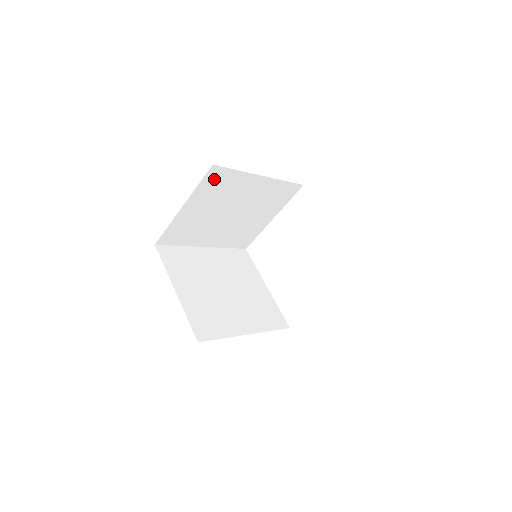
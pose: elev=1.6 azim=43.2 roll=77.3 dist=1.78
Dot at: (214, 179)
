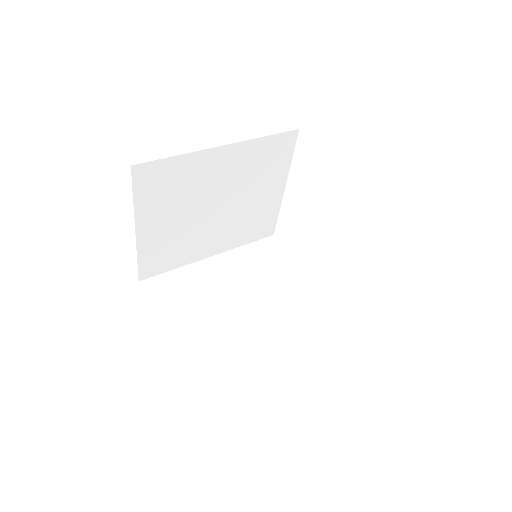
Dot at: (151, 181)
